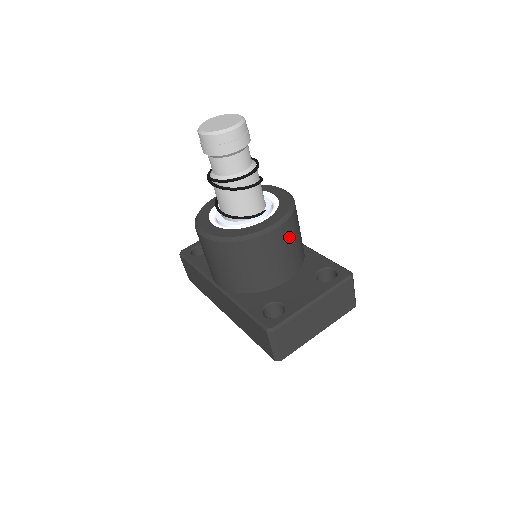
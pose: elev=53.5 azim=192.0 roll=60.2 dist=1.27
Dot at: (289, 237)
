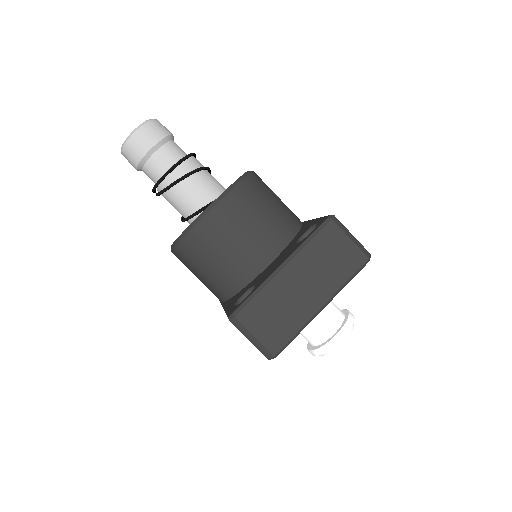
Dot at: (245, 210)
